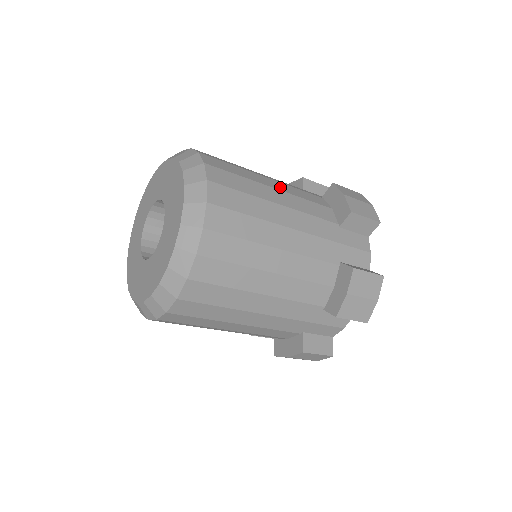
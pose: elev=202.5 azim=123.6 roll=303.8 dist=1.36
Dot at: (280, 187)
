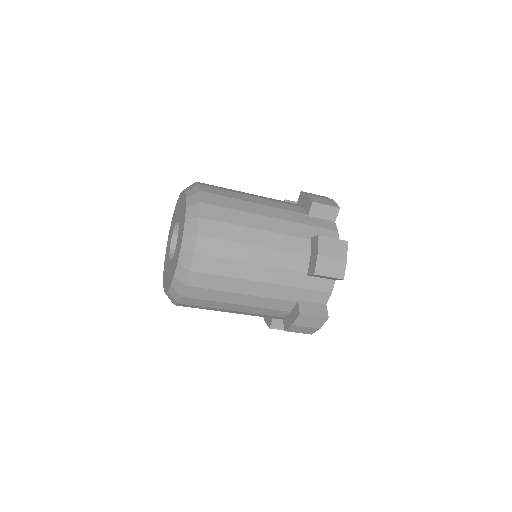
Dot at: occluded
